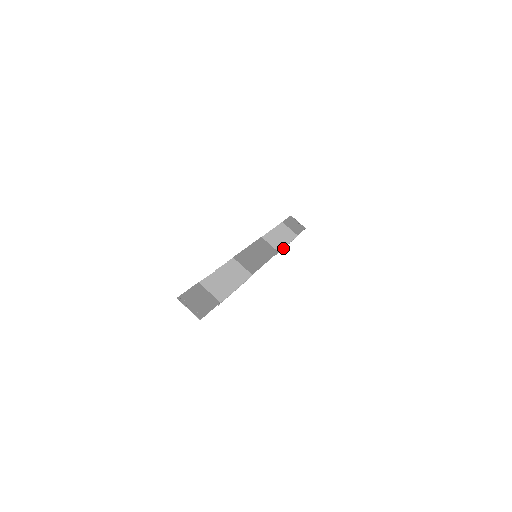
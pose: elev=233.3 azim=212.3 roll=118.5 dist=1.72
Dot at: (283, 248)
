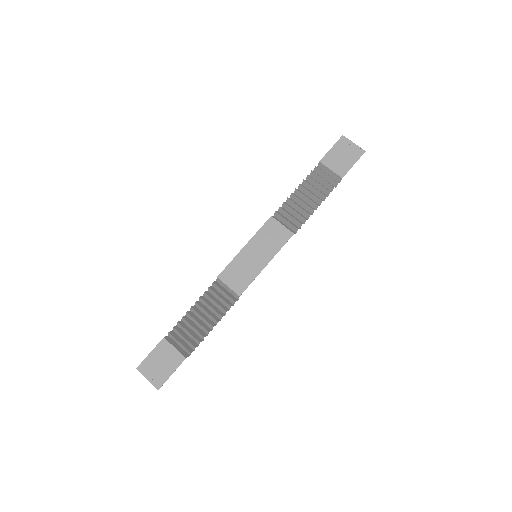
Dot at: occluded
